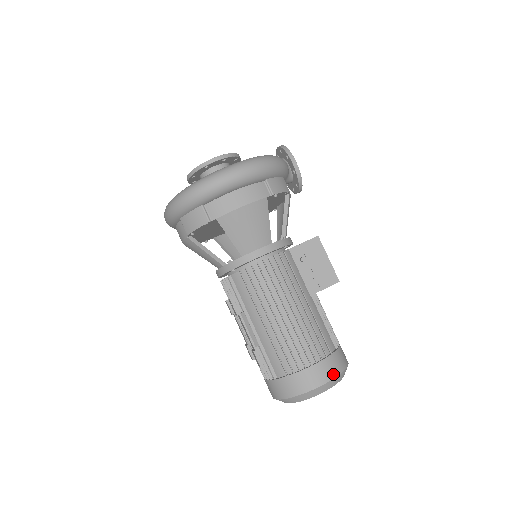
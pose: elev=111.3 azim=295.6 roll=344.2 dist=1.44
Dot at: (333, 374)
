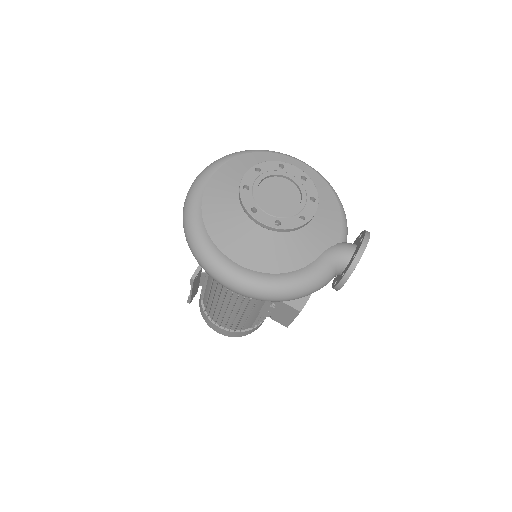
Dot at: (231, 336)
